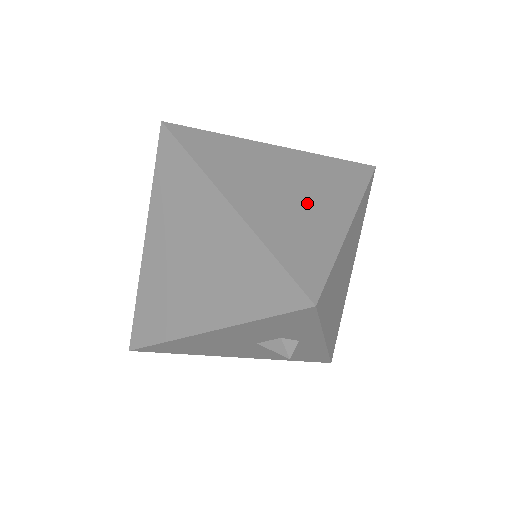
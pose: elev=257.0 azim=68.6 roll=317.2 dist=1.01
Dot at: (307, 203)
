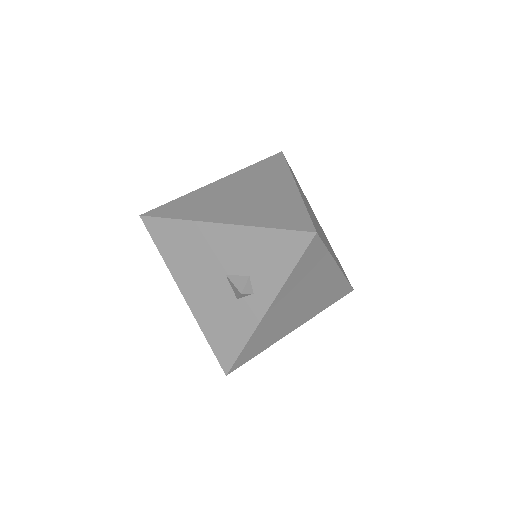
Dot at: occluded
